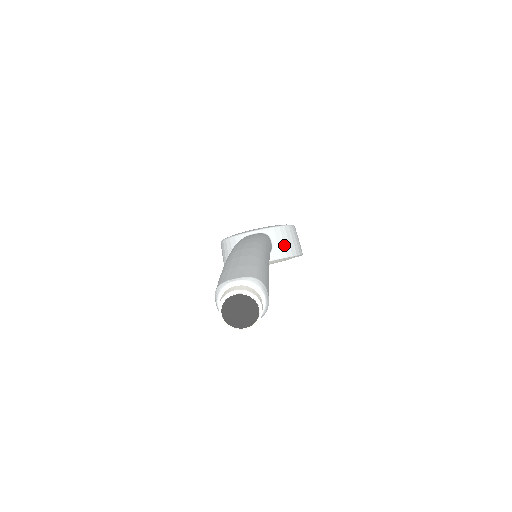
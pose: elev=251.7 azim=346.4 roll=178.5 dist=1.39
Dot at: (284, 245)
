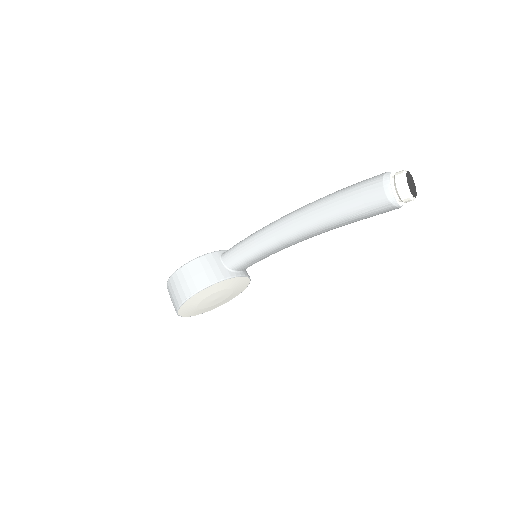
Dot at: occluded
